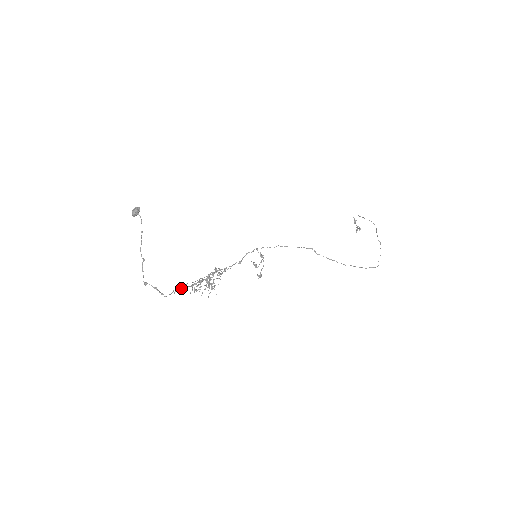
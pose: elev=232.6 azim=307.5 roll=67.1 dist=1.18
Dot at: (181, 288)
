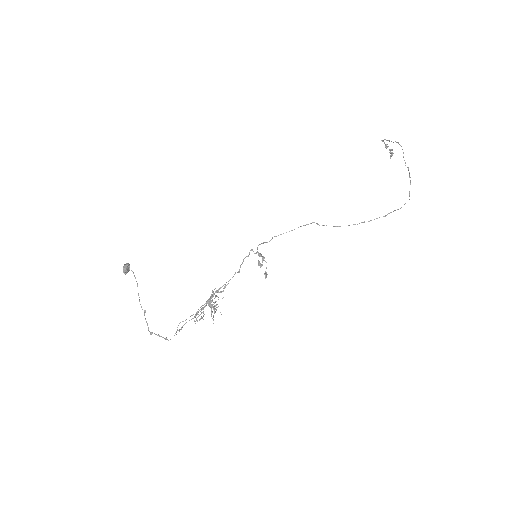
Dot at: (183, 325)
